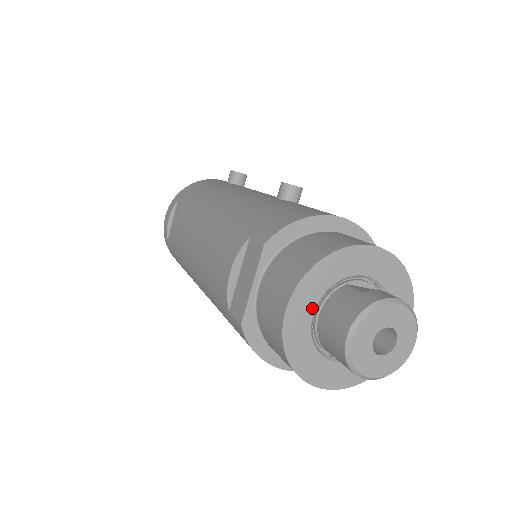
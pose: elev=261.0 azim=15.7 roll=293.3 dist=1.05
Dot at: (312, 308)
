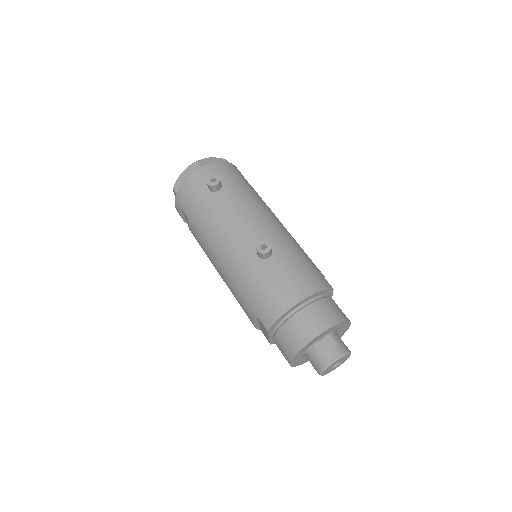
Dot at: (301, 357)
